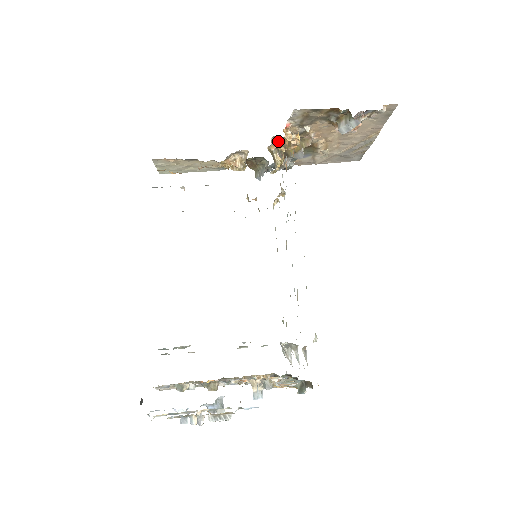
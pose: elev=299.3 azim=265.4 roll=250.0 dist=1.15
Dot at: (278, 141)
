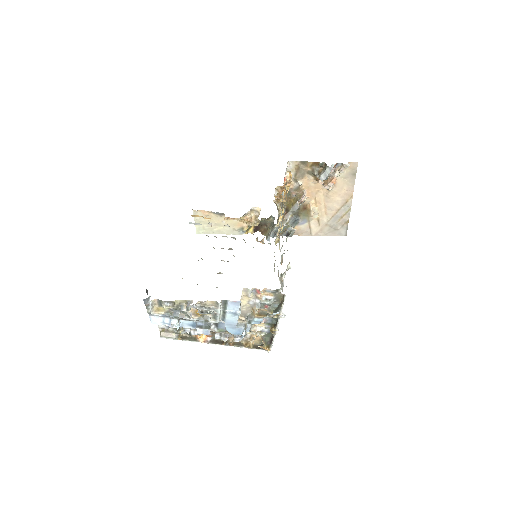
Dot at: (280, 193)
